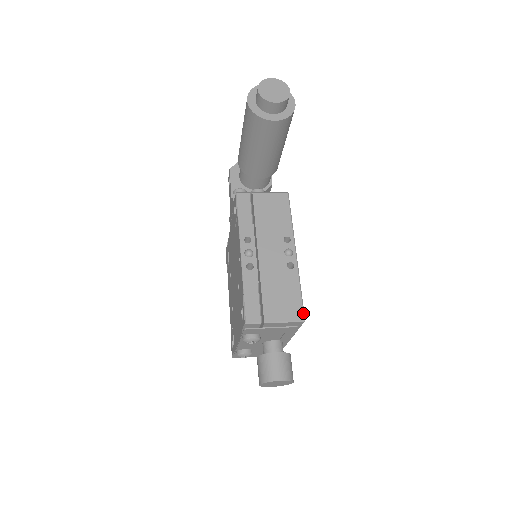
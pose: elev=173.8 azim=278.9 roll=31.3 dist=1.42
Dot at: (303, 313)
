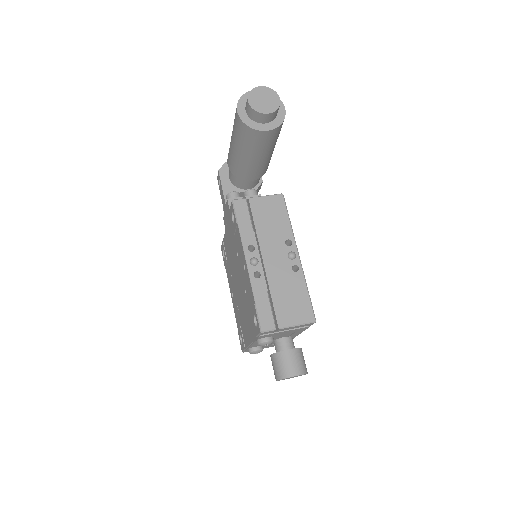
Dot at: (313, 314)
